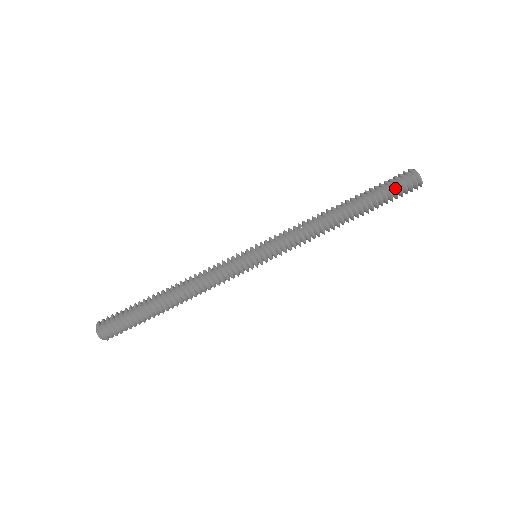
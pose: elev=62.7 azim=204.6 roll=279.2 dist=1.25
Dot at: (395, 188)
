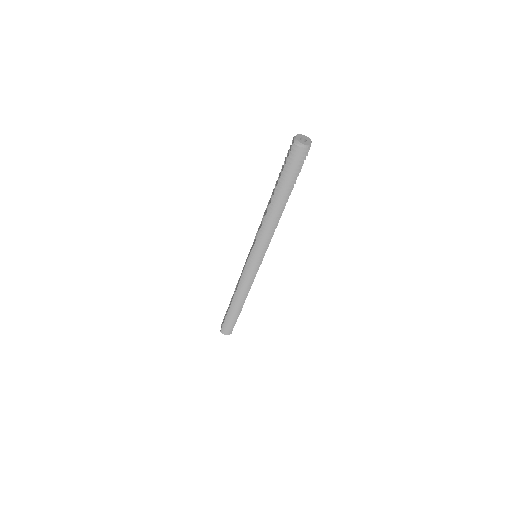
Dot at: (291, 165)
